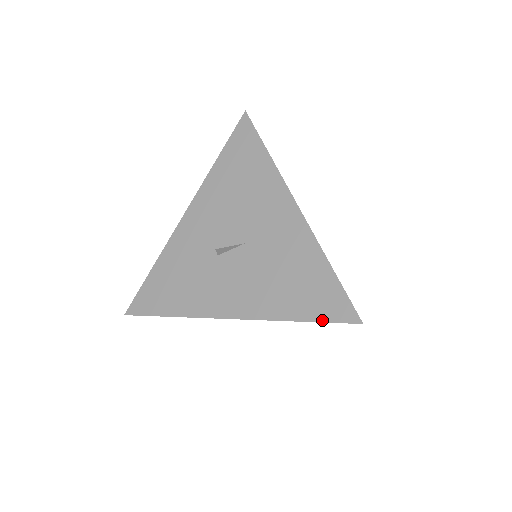
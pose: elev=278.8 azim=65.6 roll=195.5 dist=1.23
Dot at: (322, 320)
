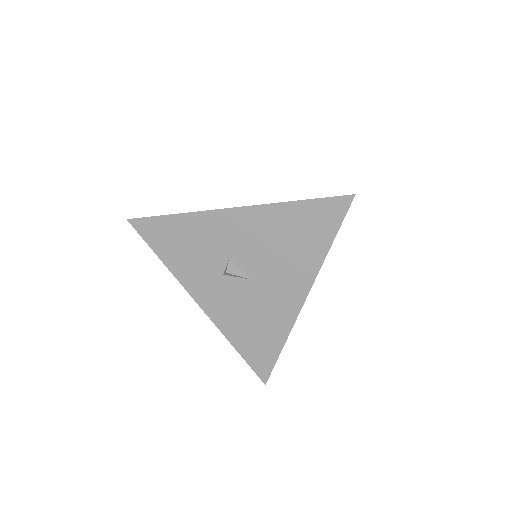
Dot at: (248, 362)
